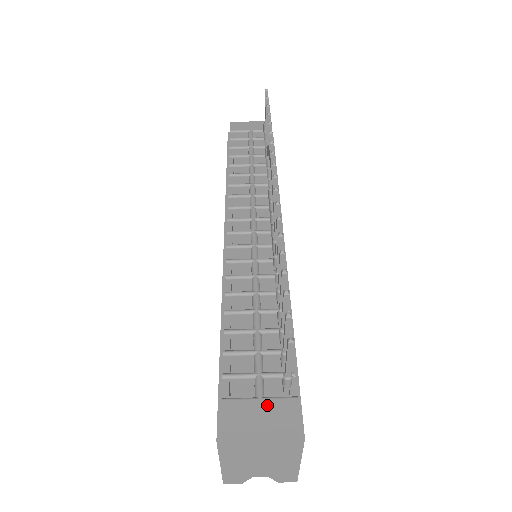
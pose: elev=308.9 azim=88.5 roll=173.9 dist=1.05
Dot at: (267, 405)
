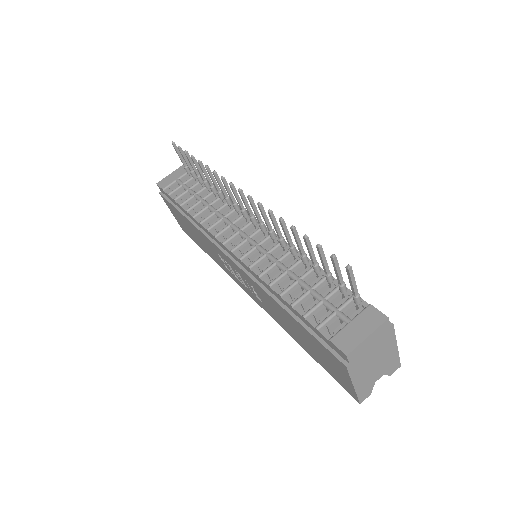
Dot at: (358, 322)
